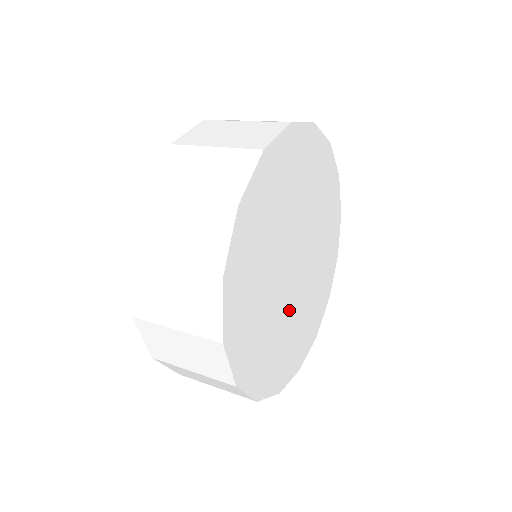
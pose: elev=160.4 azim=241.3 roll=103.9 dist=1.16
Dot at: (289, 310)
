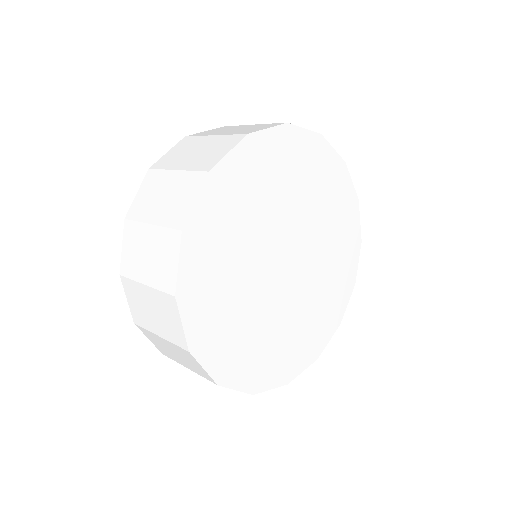
Dot at: (297, 301)
